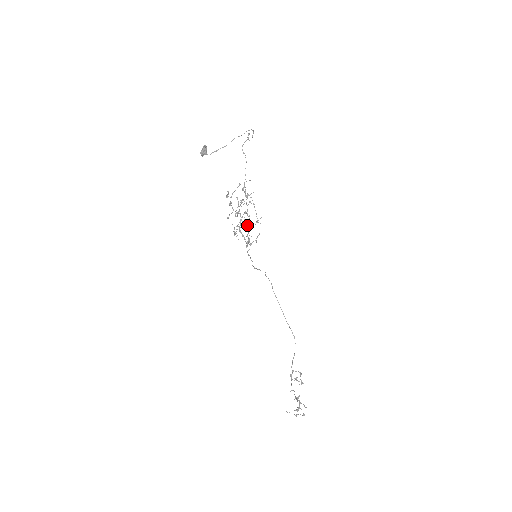
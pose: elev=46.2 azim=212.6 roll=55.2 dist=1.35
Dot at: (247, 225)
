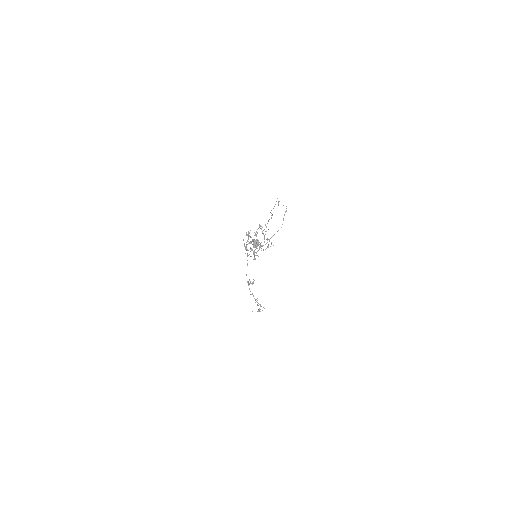
Dot at: occluded
